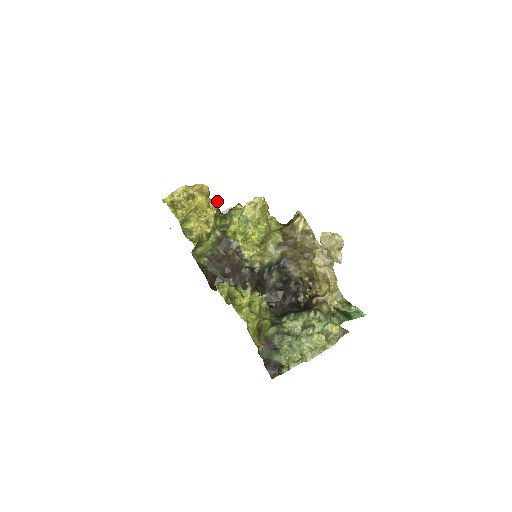
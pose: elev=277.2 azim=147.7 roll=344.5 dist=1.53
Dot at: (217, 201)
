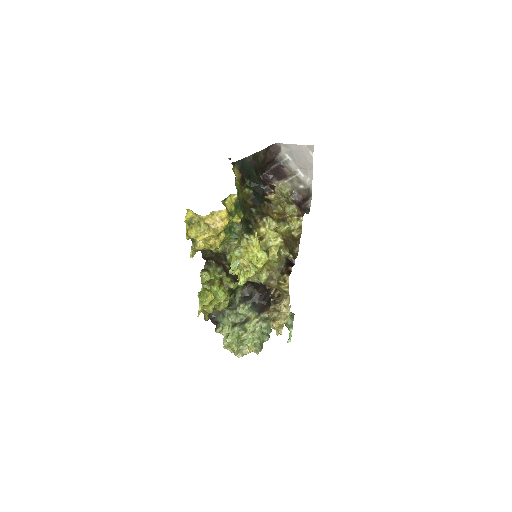
Dot at: (238, 222)
